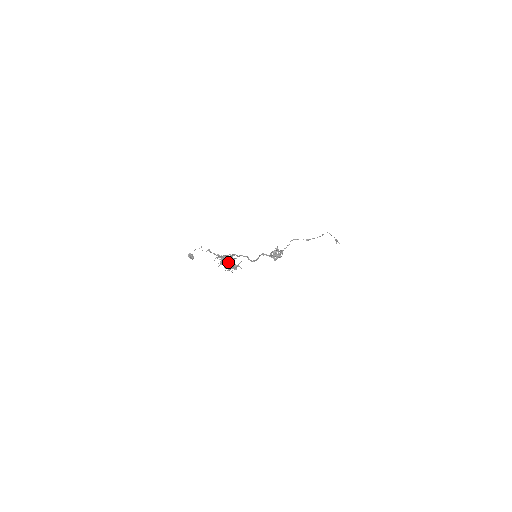
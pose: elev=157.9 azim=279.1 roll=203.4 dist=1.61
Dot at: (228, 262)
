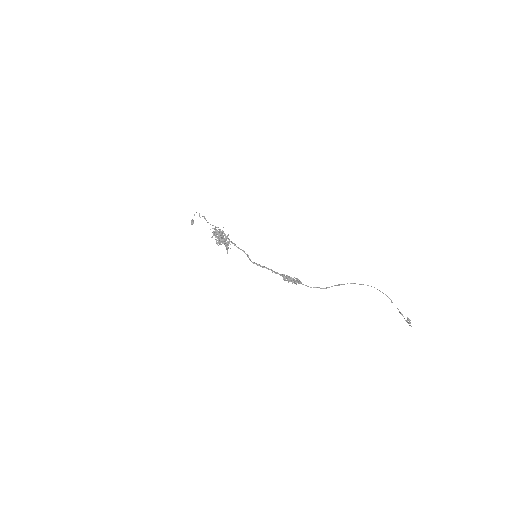
Dot at: (216, 229)
